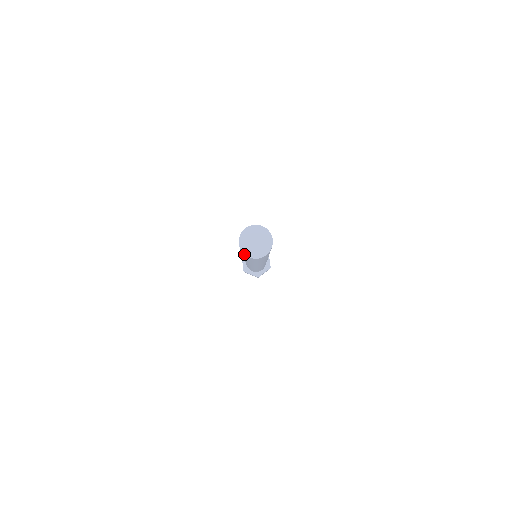
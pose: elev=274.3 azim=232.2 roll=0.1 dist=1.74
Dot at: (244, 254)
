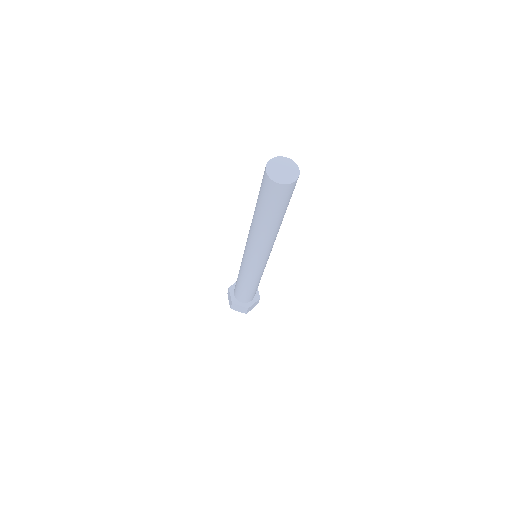
Dot at: (272, 180)
